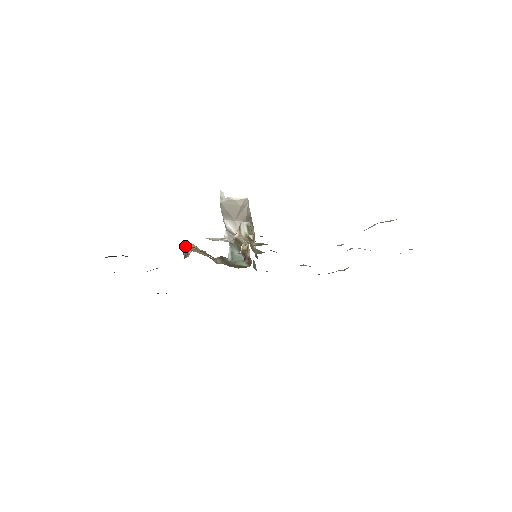
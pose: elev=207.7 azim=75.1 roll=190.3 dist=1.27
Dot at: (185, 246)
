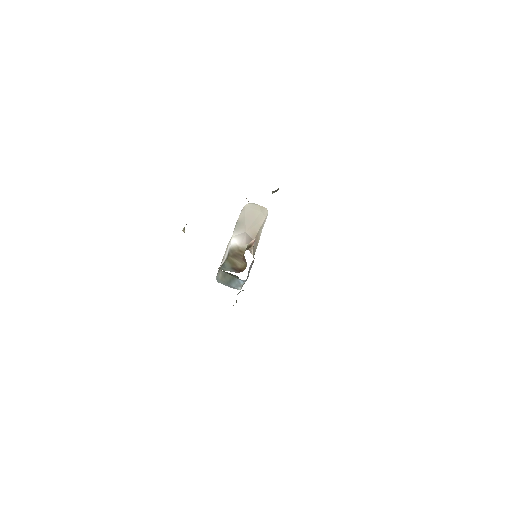
Dot at: occluded
